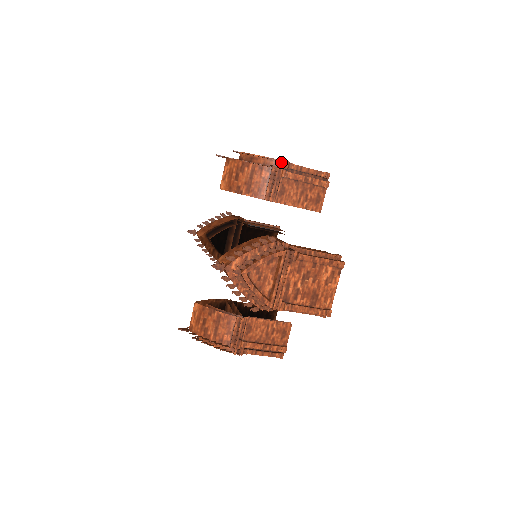
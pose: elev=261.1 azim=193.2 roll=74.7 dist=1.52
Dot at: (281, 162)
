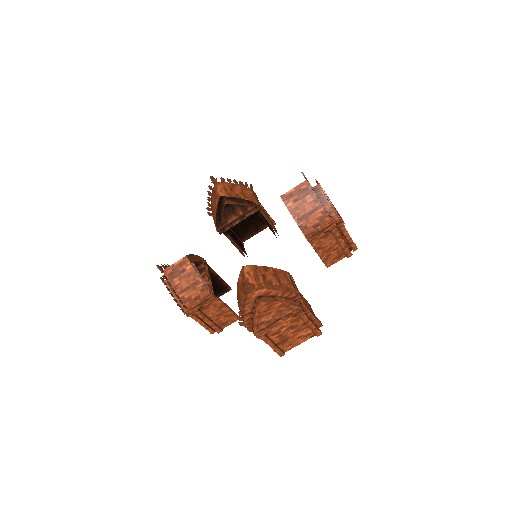
Dot at: occluded
